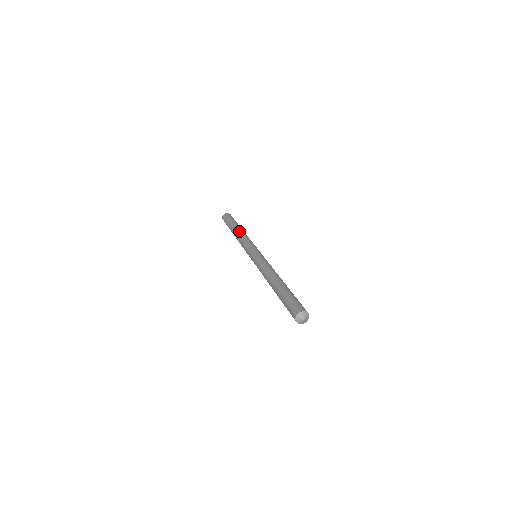
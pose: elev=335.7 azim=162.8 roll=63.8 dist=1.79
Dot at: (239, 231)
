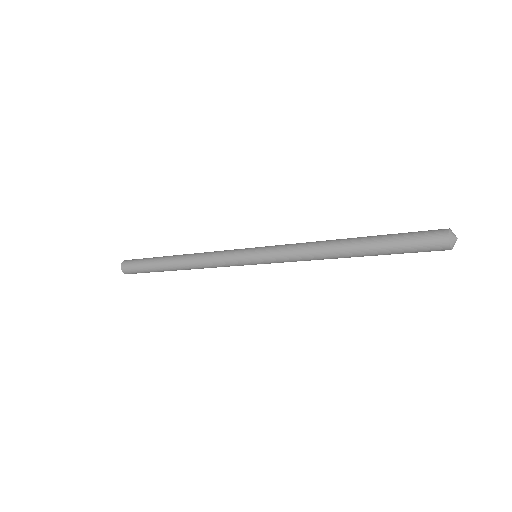
Dot at: occluded
